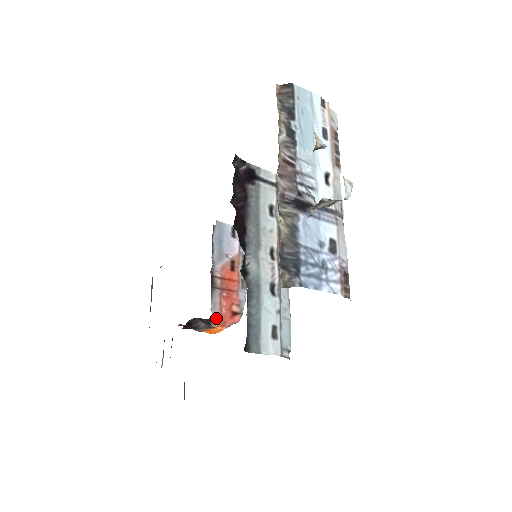
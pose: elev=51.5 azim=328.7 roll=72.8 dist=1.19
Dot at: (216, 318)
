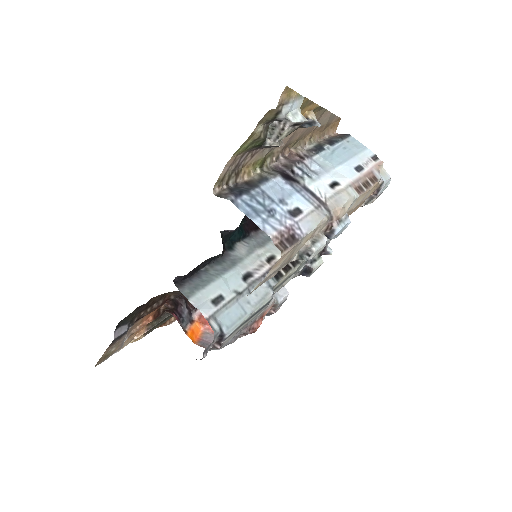
Dot at: (200, 313)
